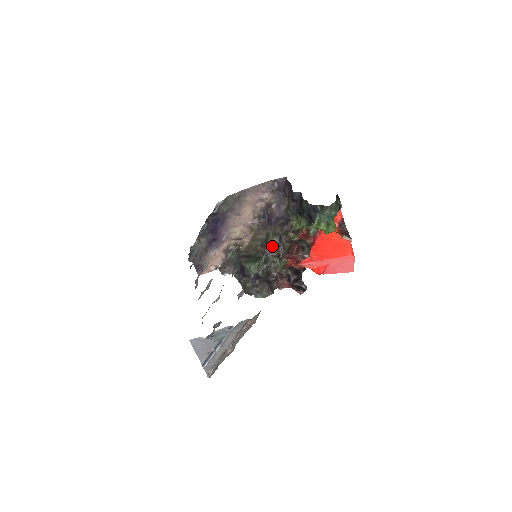
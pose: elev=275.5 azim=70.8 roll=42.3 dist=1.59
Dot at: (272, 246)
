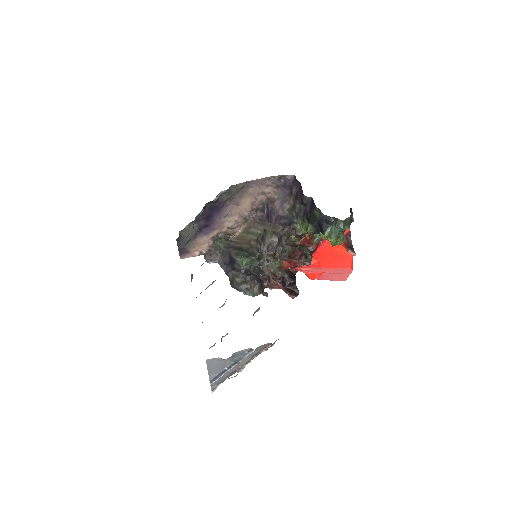
Dot at: (270, 245)
